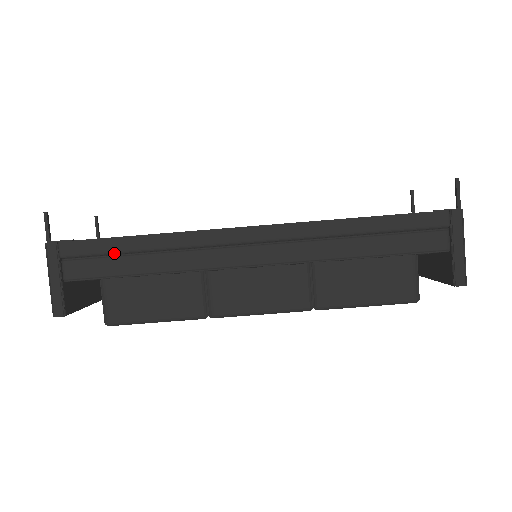
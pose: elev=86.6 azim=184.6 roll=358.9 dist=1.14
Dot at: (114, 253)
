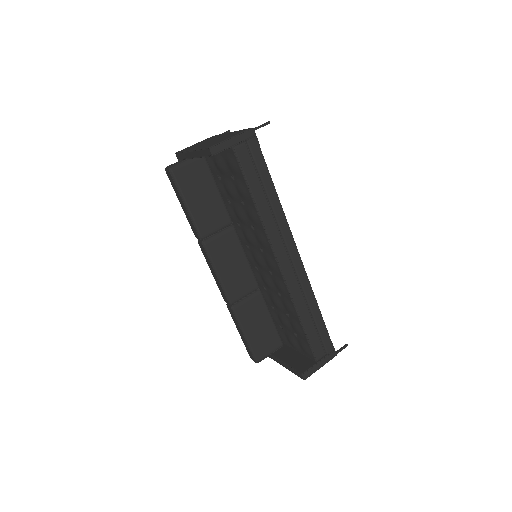
Dot at: (261, 176)
